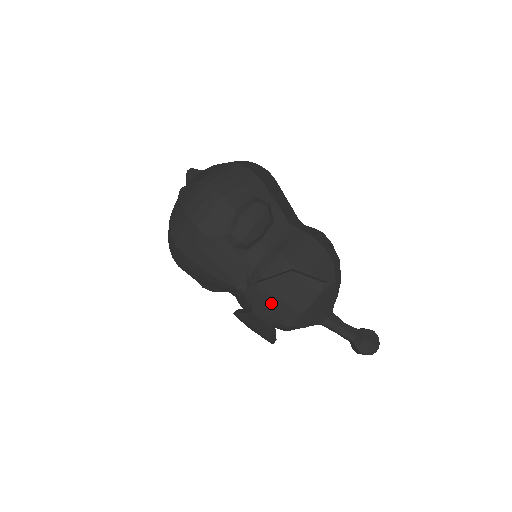
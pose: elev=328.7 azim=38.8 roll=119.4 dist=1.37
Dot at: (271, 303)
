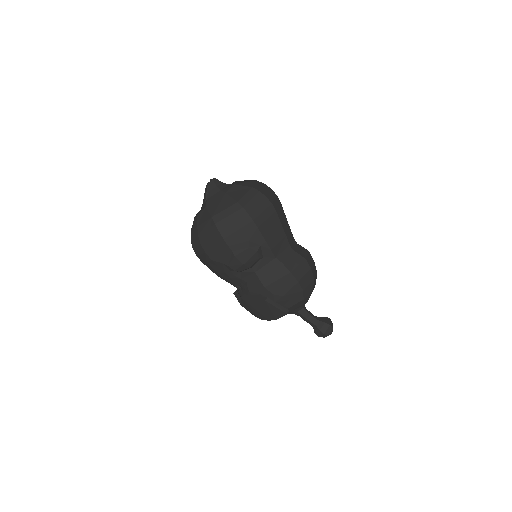
Dot at: (252, 309)
